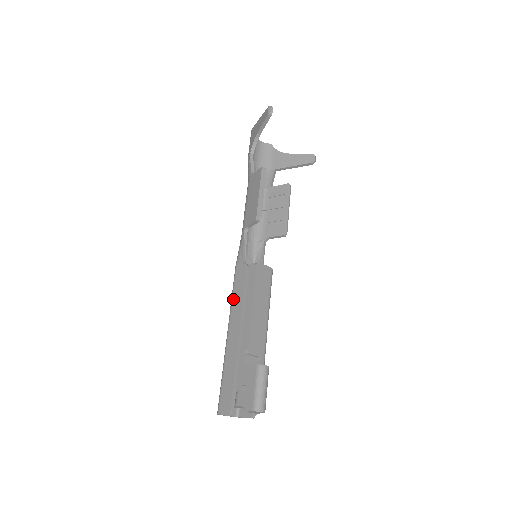
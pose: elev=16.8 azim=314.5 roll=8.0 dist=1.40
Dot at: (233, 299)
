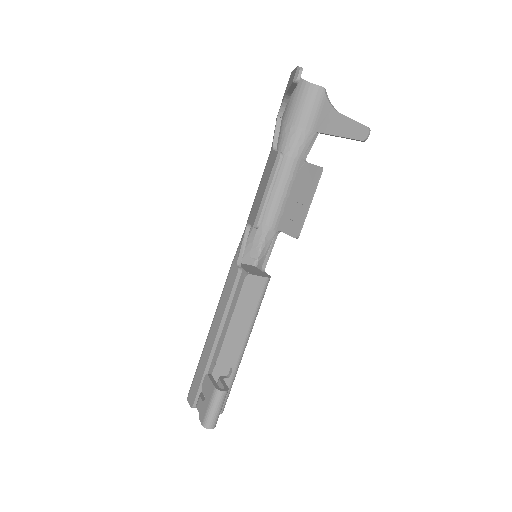
Dot at: (220, 299)
